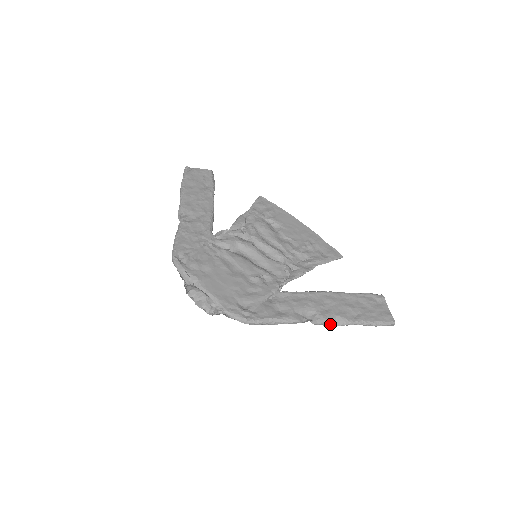
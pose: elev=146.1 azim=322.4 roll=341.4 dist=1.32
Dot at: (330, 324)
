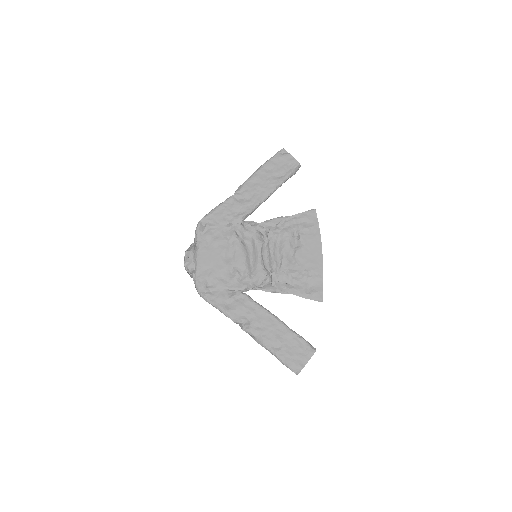
Dot at: (253, 337)
